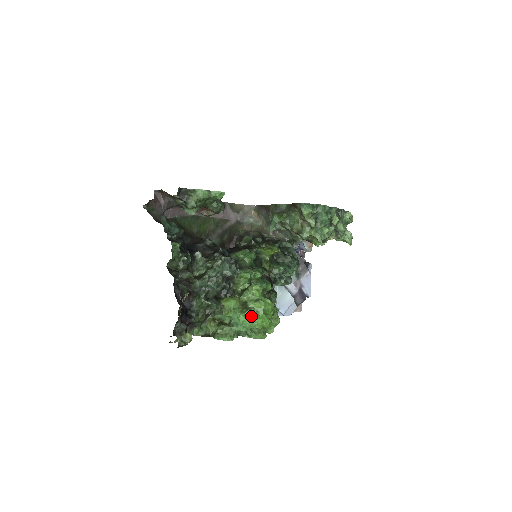
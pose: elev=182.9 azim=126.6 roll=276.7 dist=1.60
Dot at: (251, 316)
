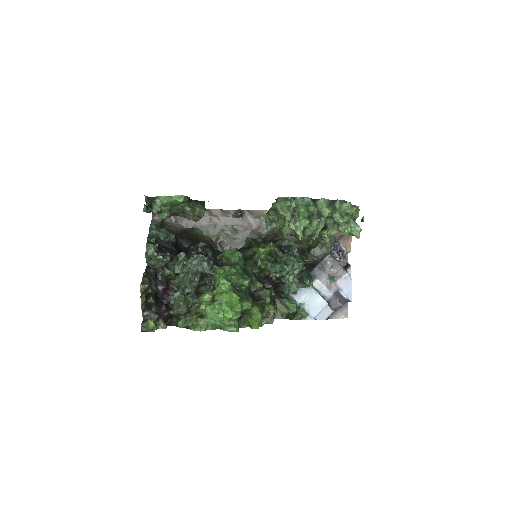
Dot at: (215, 308)
